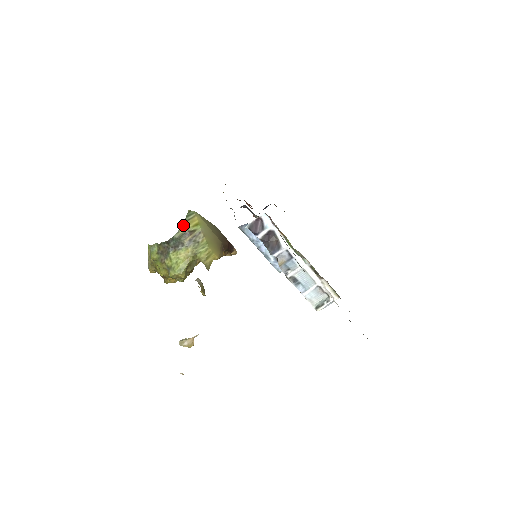
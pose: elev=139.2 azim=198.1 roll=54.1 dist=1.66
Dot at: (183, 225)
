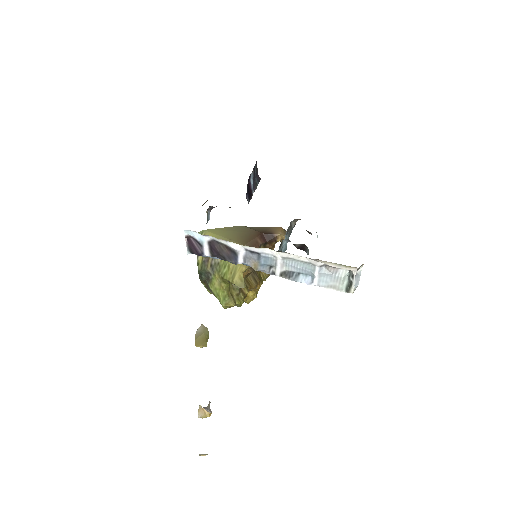
Dot at: occluded
